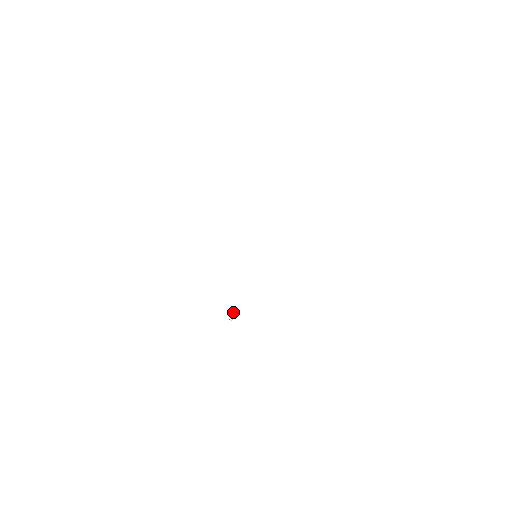
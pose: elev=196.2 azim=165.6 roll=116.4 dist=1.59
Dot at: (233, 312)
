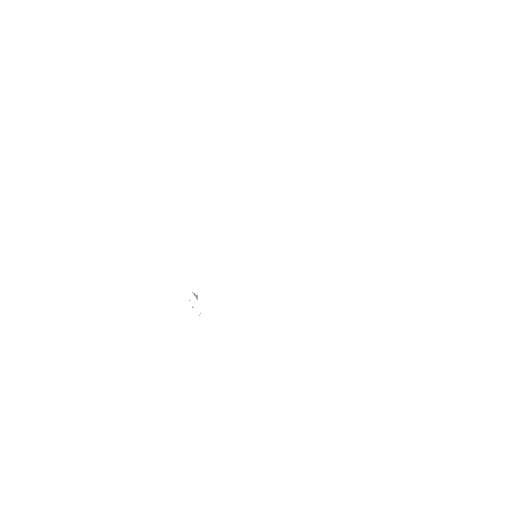
Dot at: (197, 298)
